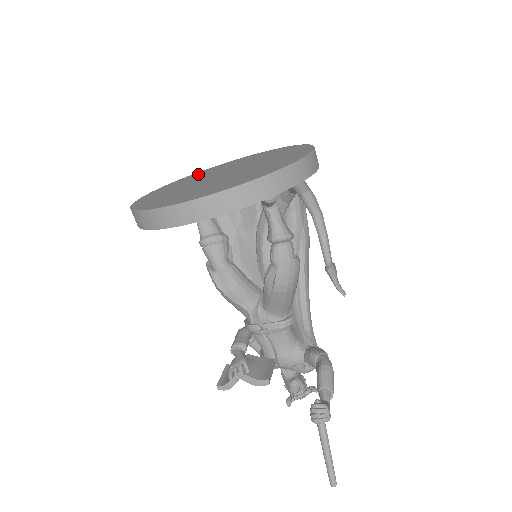
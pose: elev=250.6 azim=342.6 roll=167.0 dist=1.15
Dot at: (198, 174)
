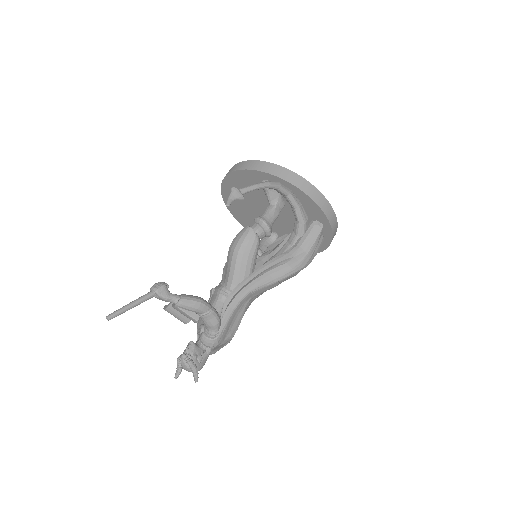
Dot at: occluded
